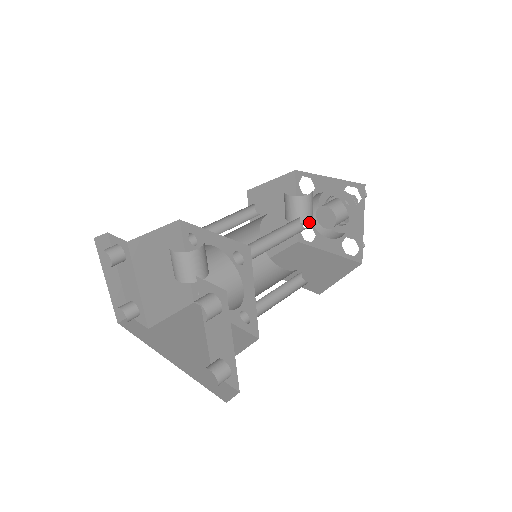
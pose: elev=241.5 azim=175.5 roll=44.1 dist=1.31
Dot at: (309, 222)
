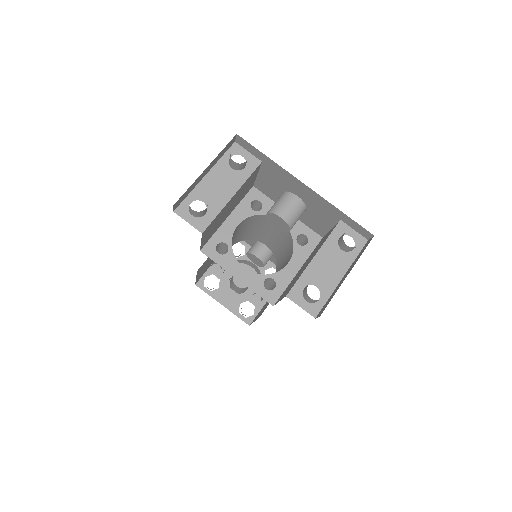
Dot at: (220, 275)
